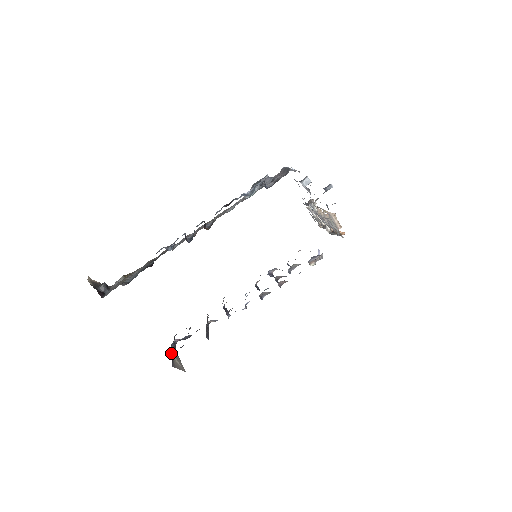
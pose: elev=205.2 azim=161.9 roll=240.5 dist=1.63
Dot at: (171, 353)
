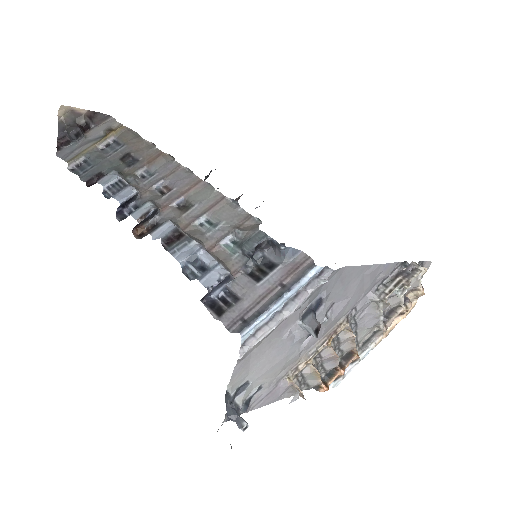
Dot at: occluded
